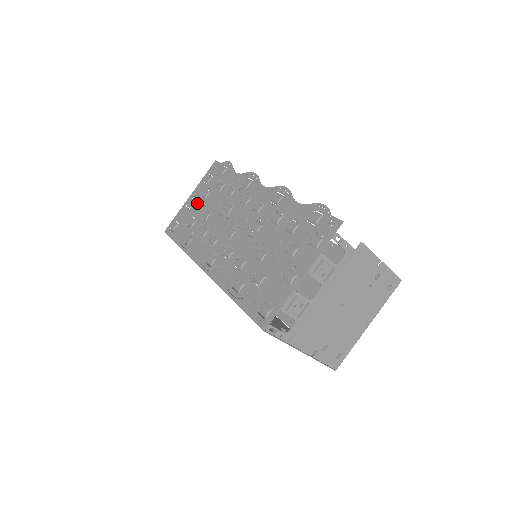
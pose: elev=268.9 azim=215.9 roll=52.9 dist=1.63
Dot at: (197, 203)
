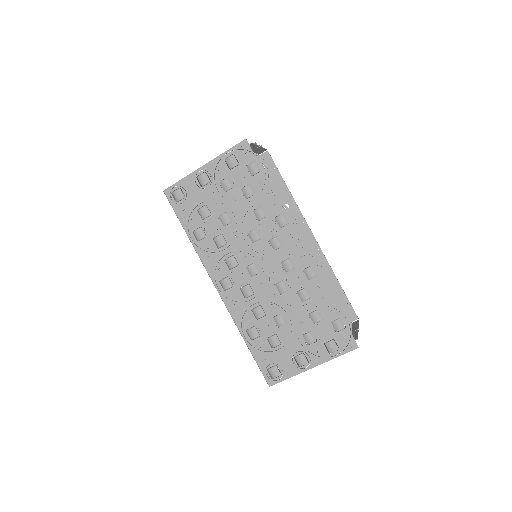
Dot at: (214, 189)
